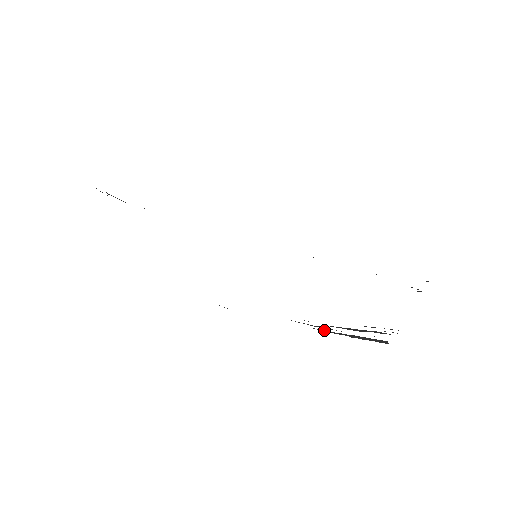
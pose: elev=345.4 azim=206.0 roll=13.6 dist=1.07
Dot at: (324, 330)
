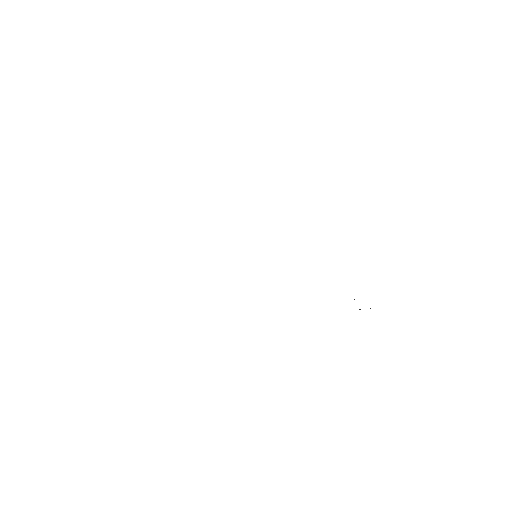
Dot at: occluded
